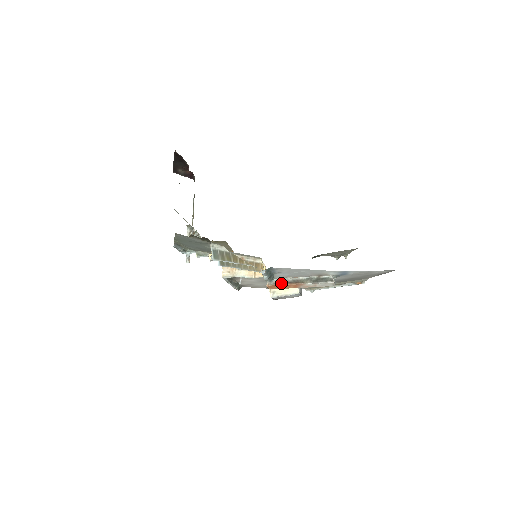
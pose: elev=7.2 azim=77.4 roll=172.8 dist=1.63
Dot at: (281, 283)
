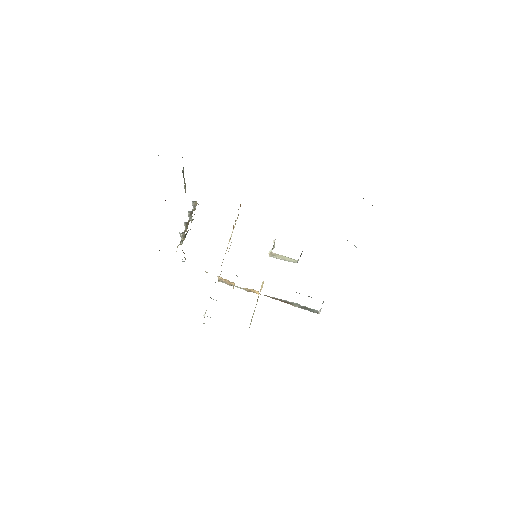
Dot at: (272, 298)
